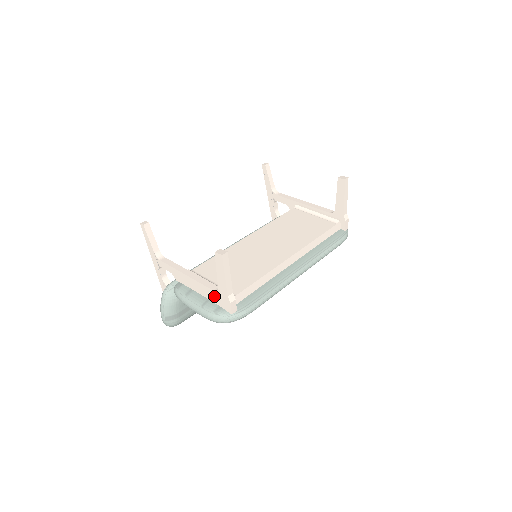
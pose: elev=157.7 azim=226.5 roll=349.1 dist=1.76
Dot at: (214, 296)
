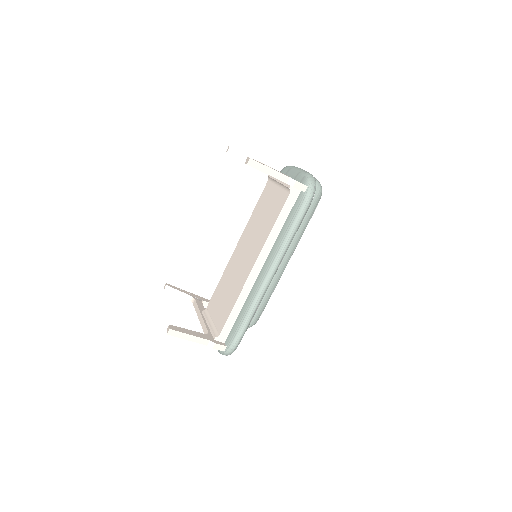
Dot at: occluded
